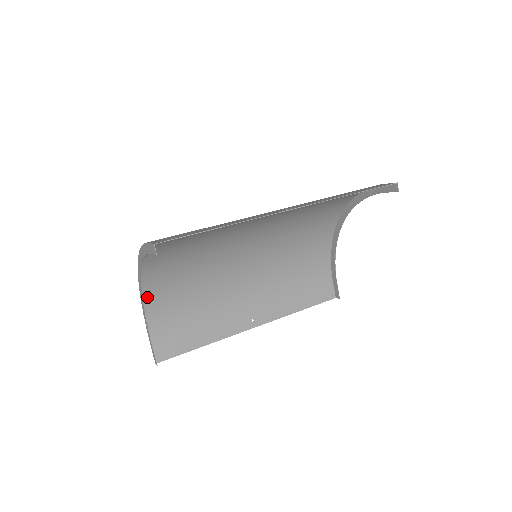
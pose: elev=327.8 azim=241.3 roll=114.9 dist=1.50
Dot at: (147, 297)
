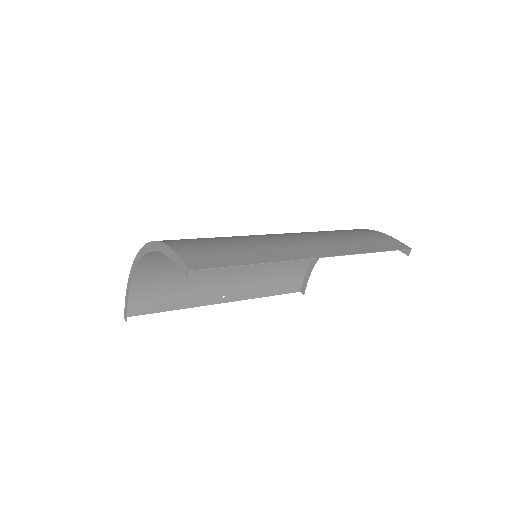
Dot at: (139, 262)
